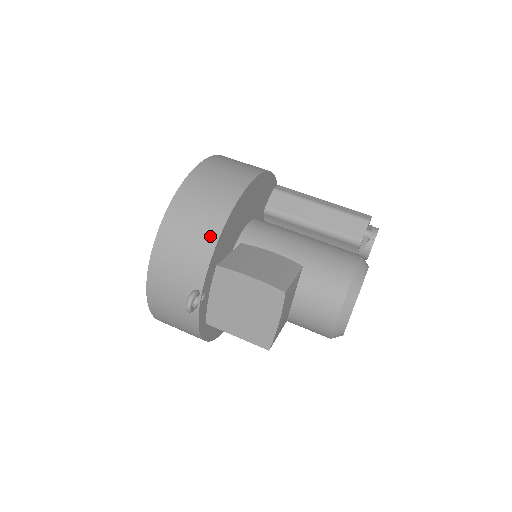
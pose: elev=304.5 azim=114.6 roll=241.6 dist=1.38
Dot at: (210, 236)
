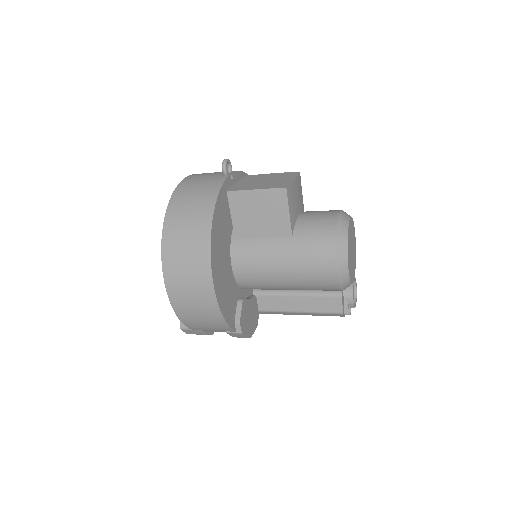
Dot at: occluded
